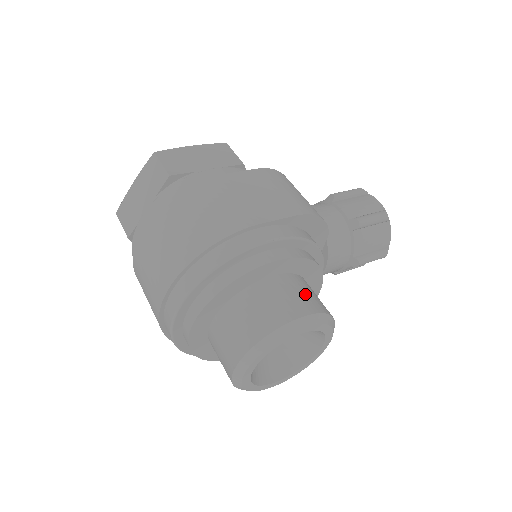
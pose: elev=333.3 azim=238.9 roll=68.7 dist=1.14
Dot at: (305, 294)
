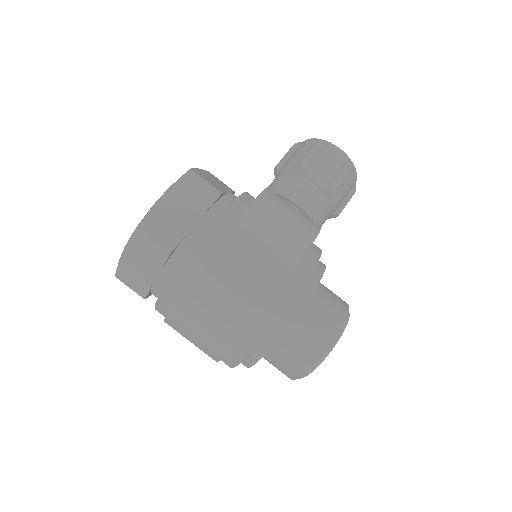
Dot at: (328, 309)
